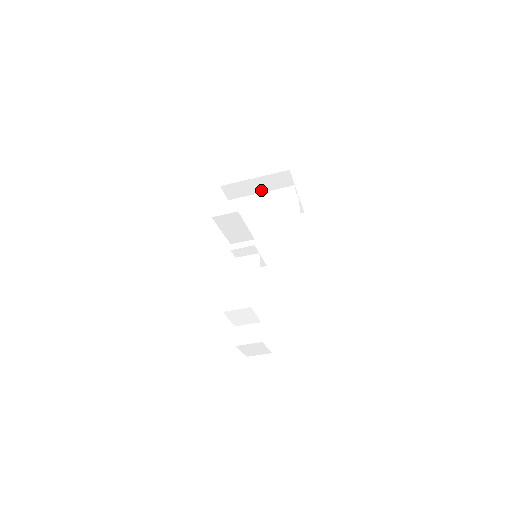
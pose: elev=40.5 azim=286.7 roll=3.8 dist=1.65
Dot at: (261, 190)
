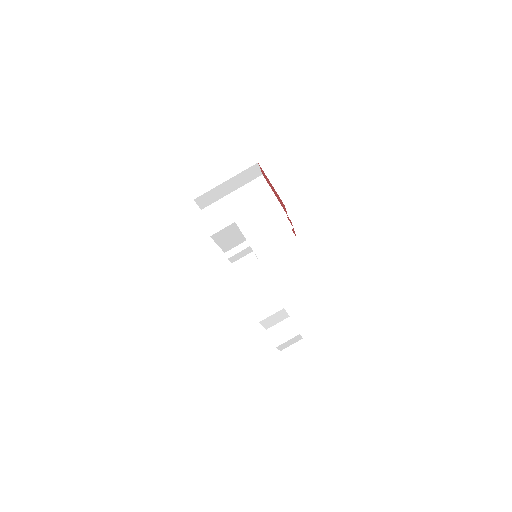
Dot at: (232, 190)
